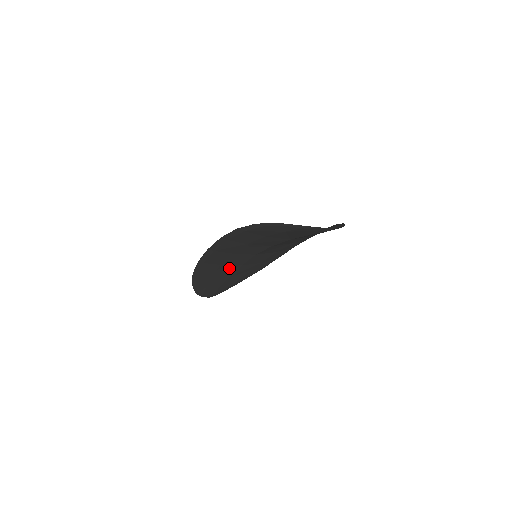
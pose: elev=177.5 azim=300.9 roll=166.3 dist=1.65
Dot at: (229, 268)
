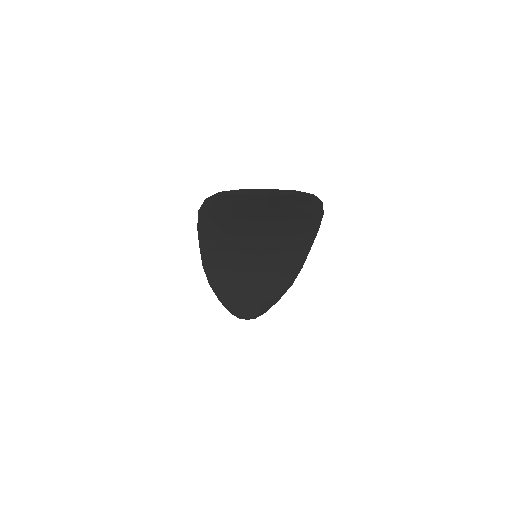
Dot at: (241, 276)
